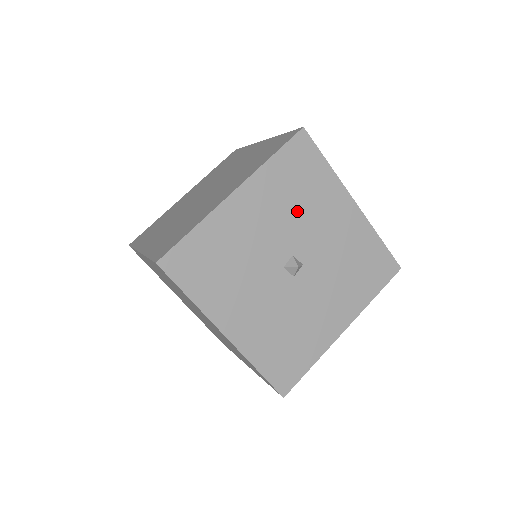
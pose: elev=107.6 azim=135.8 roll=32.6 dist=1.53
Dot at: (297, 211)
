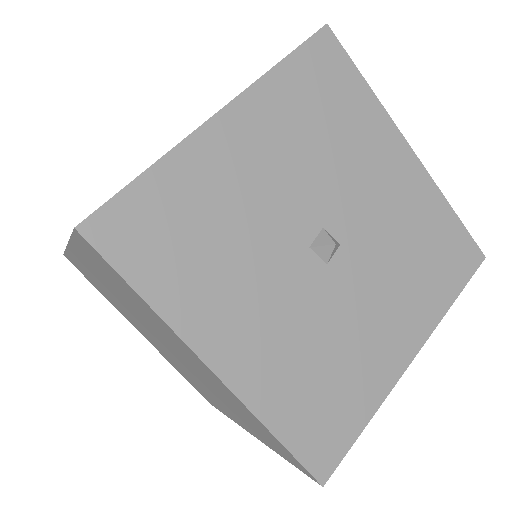
Dot at: (325, 154)
